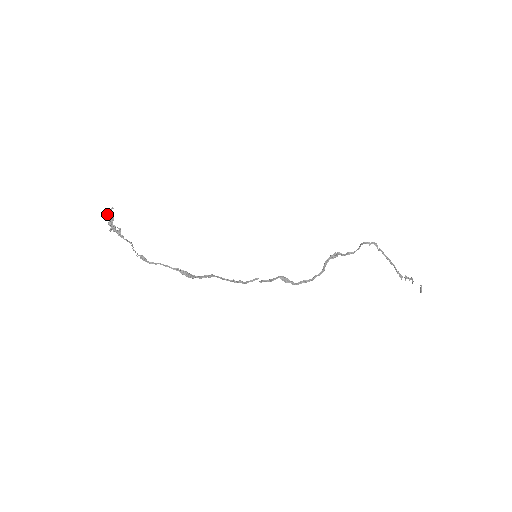
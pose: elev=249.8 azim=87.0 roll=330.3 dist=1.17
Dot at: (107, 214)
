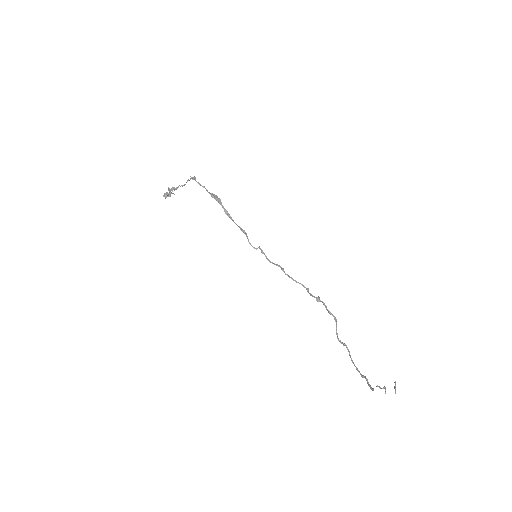
Dot at: occluded
